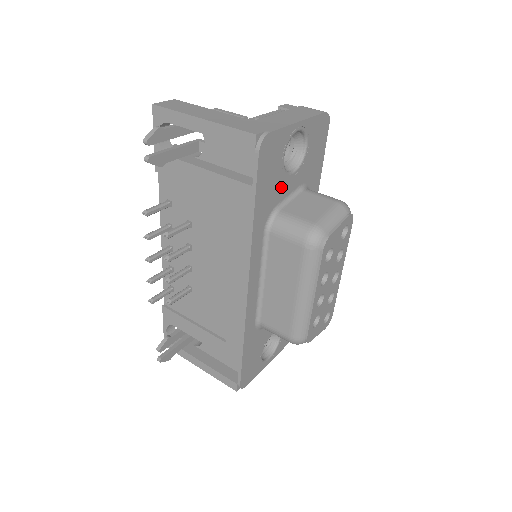
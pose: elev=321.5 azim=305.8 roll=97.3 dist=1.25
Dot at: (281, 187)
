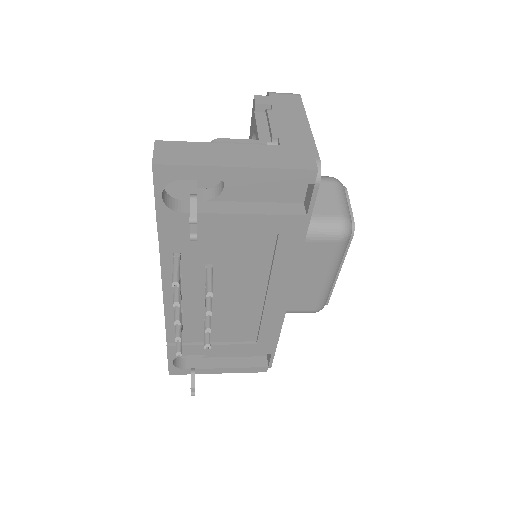
Dot at: occluded
